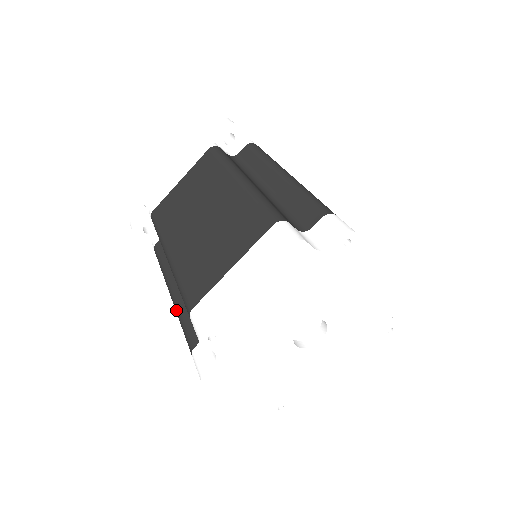
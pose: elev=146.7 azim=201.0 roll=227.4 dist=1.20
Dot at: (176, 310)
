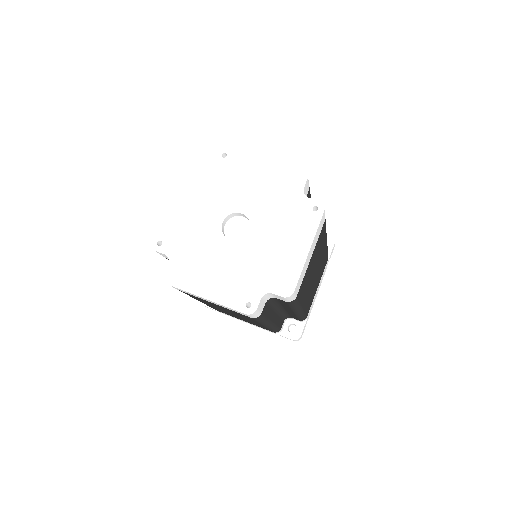
Dot at: occluded
